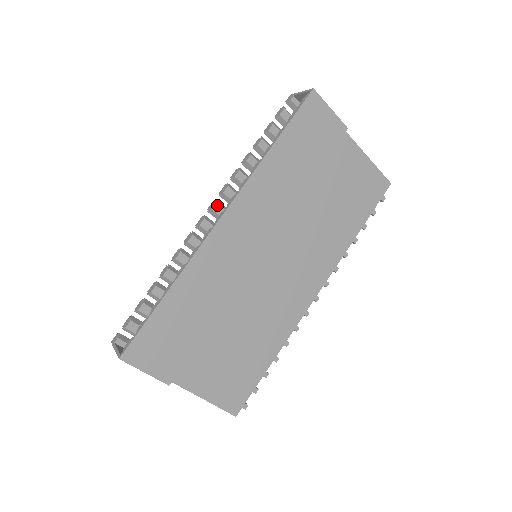
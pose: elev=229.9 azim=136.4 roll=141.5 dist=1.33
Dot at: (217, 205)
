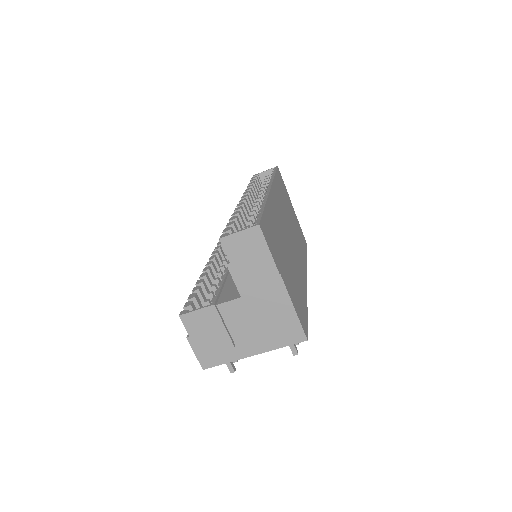
Dot at: (248, 196)
